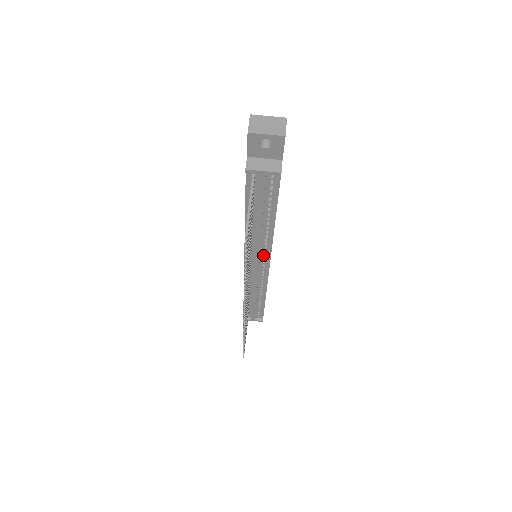
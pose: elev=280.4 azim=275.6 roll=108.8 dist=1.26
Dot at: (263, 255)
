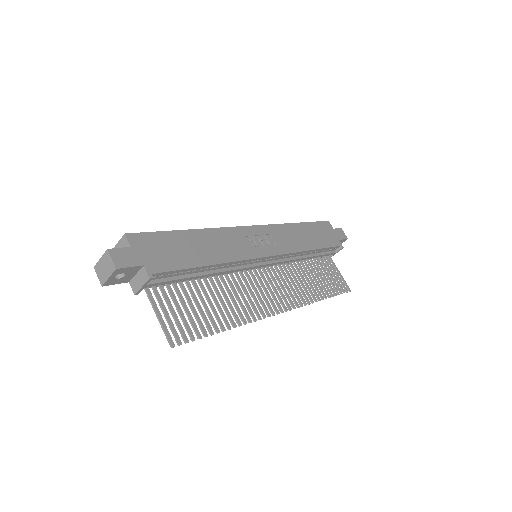
Dot at: (251, 262)
